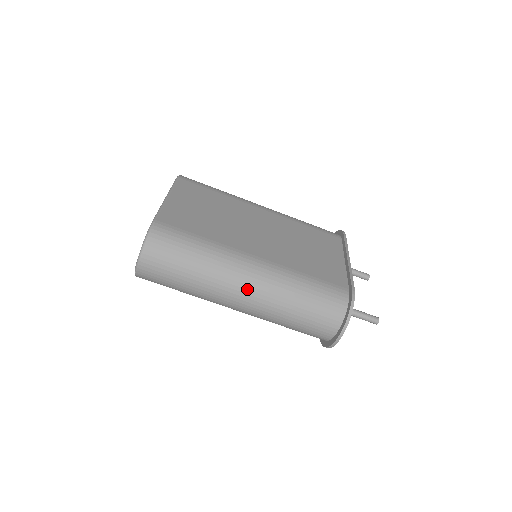
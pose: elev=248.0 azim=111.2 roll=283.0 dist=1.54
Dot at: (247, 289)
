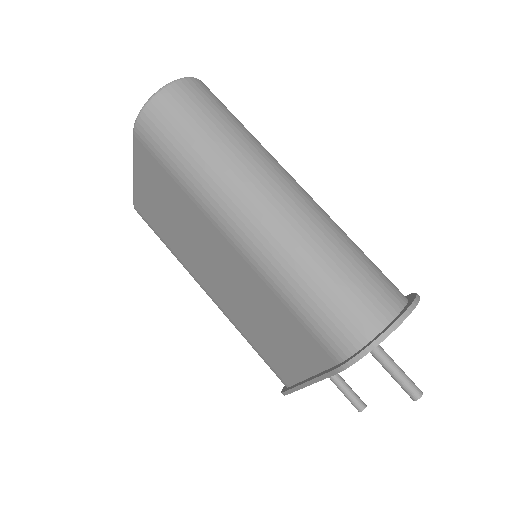
Dot at: (292, 187)
